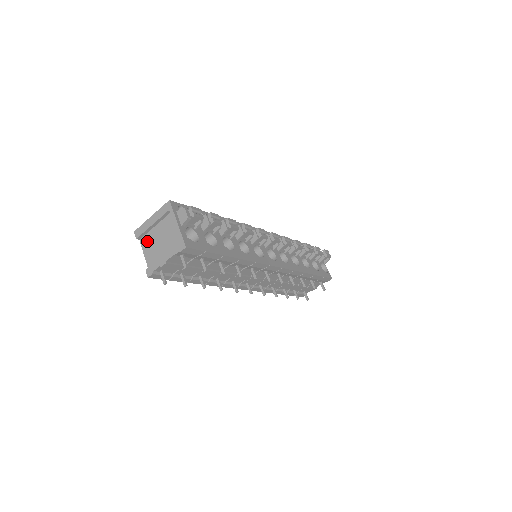
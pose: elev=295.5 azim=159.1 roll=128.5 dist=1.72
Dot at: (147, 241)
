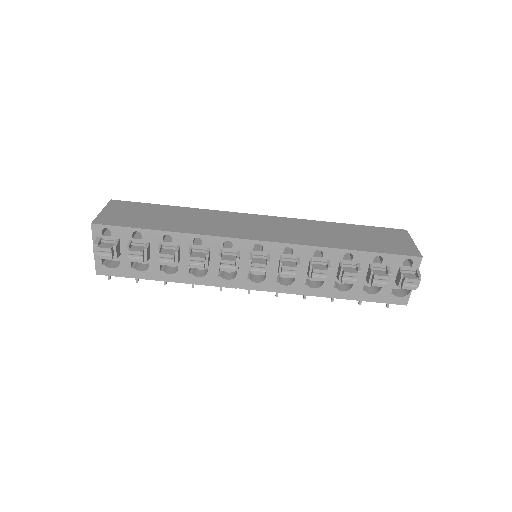
Dot at: occluded
